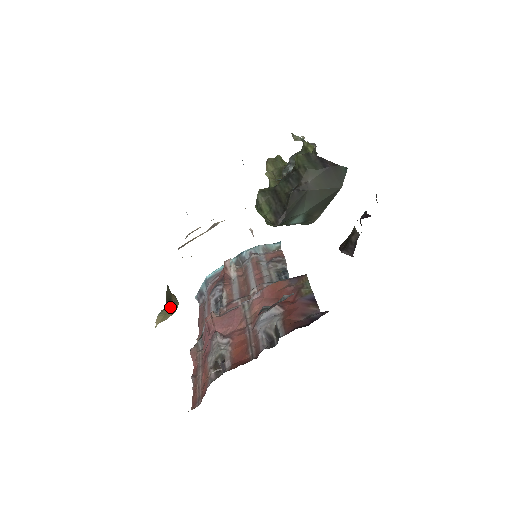
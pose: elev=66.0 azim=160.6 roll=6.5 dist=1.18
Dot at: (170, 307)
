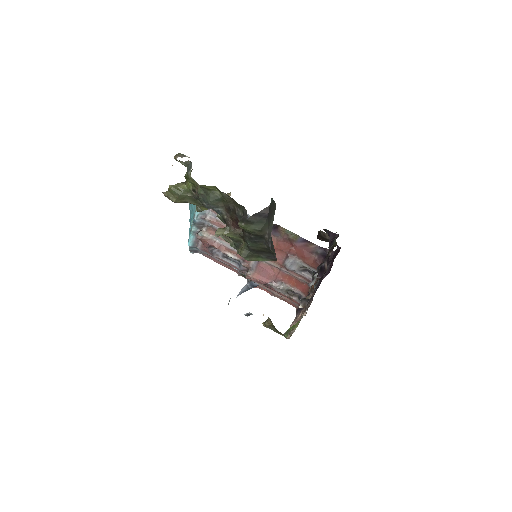
Dot at: occluded
